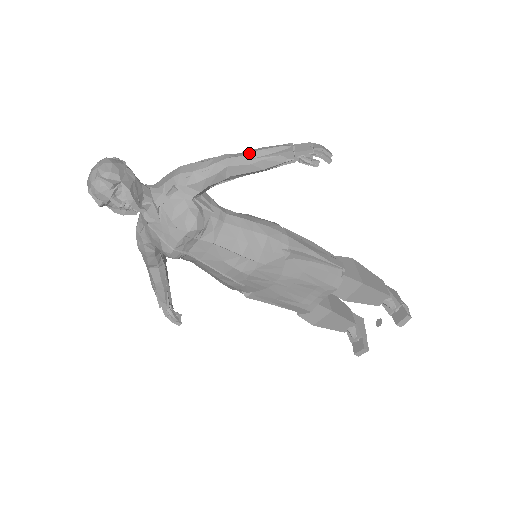
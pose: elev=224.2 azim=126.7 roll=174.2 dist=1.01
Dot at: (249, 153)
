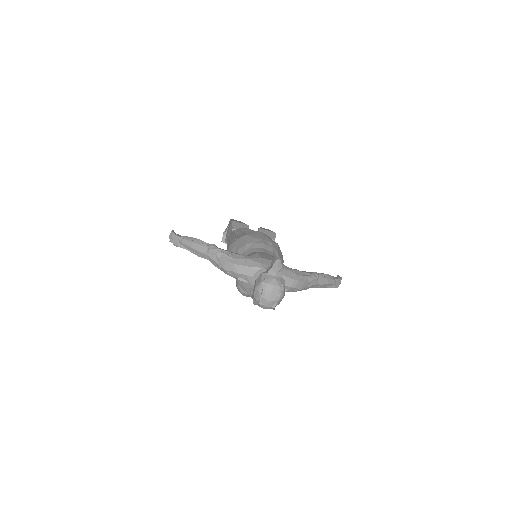
Dot at: (324, 284)
